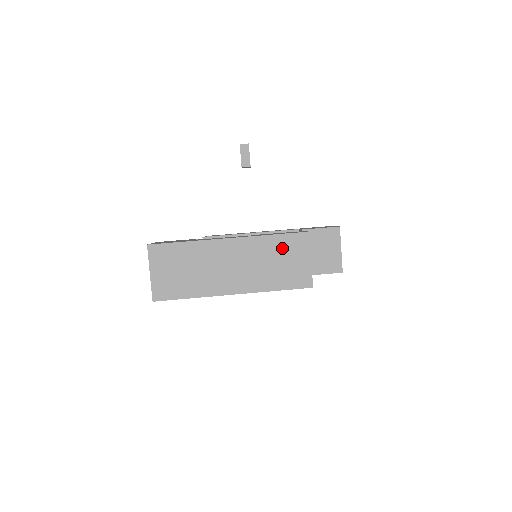
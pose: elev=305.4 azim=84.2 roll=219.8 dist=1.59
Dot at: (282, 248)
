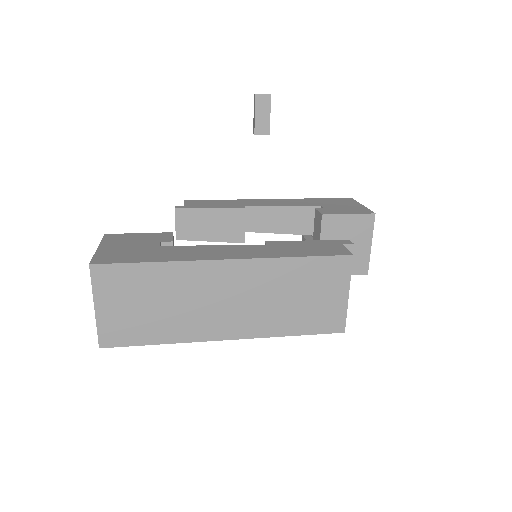
Dot at: (308, 277)
